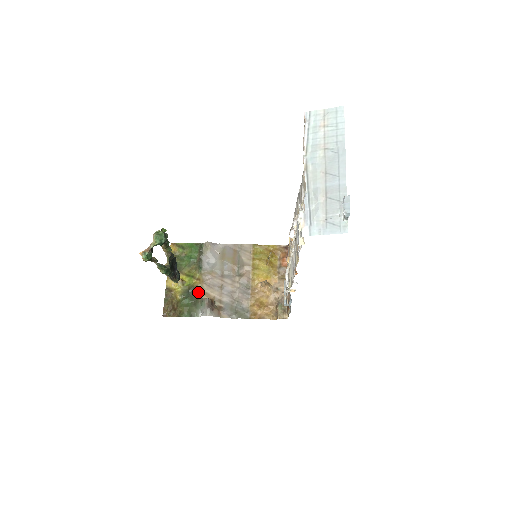
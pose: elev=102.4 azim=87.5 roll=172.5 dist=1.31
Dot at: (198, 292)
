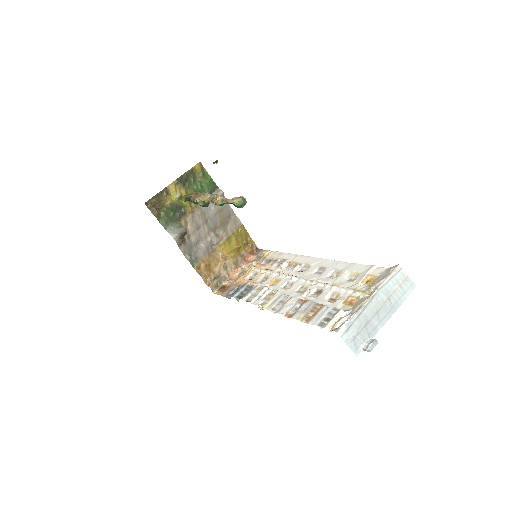
Dot at: (183, 215)
